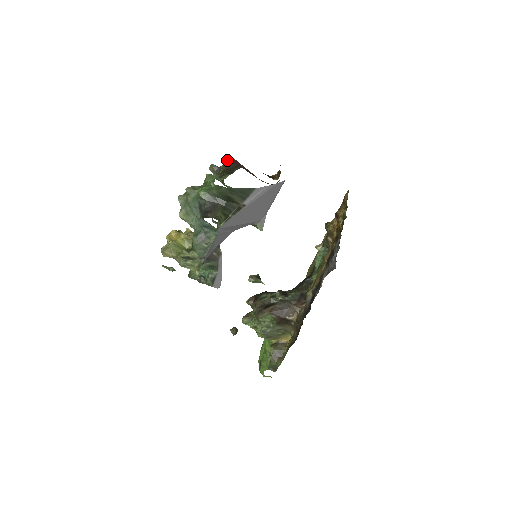
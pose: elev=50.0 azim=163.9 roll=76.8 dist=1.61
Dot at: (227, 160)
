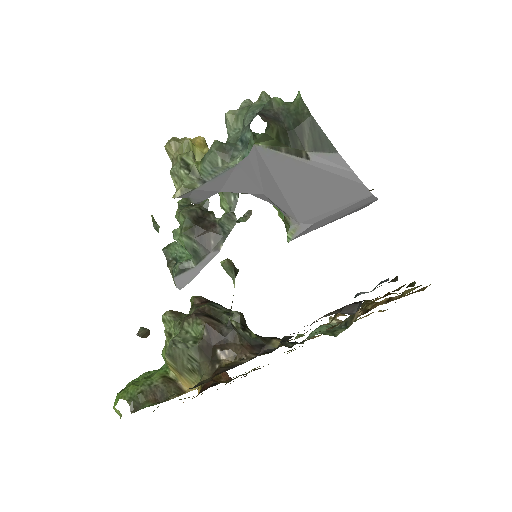
Dot at: occluded
